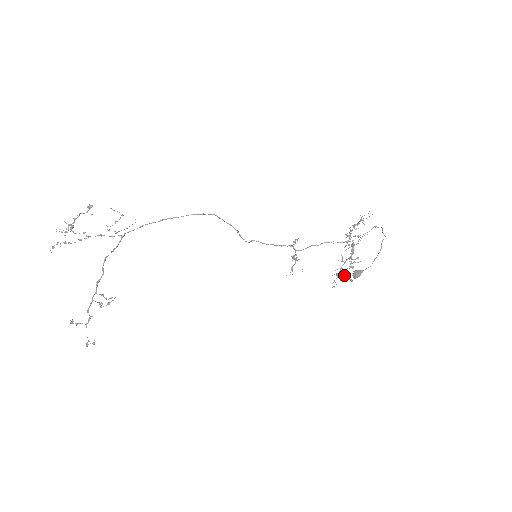
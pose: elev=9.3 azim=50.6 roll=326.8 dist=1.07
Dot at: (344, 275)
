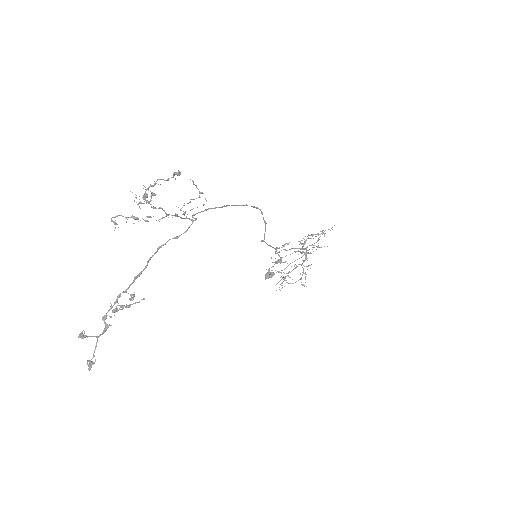
Dot at: occluded
